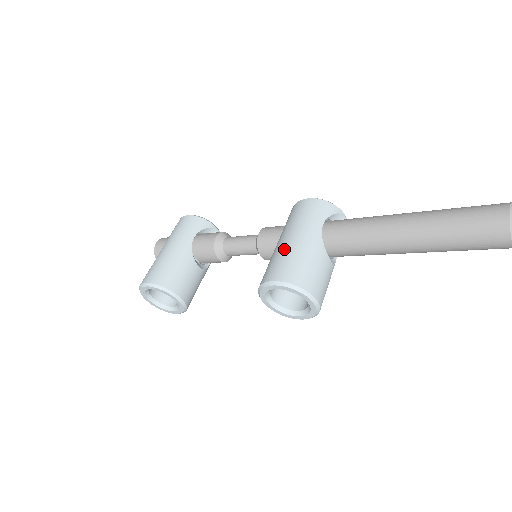
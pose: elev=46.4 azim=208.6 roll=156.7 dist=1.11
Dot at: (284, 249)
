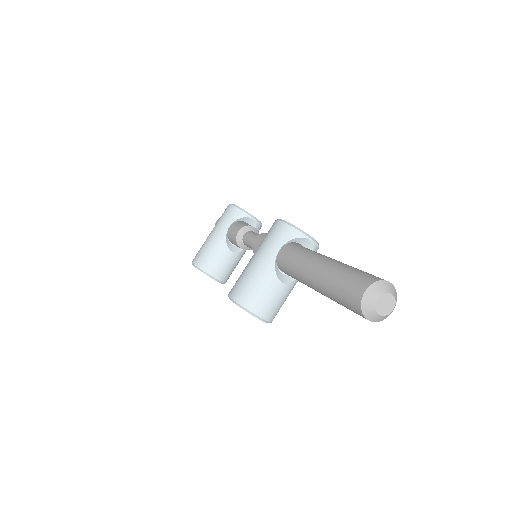
Dot at: (246, 269)
